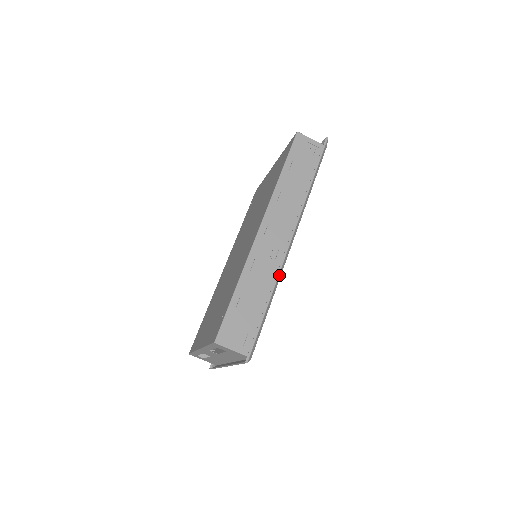
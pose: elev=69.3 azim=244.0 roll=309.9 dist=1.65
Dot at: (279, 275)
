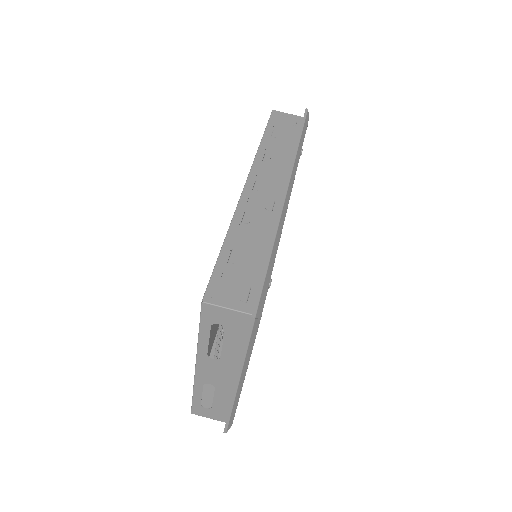
Dot at: (280, 222)
